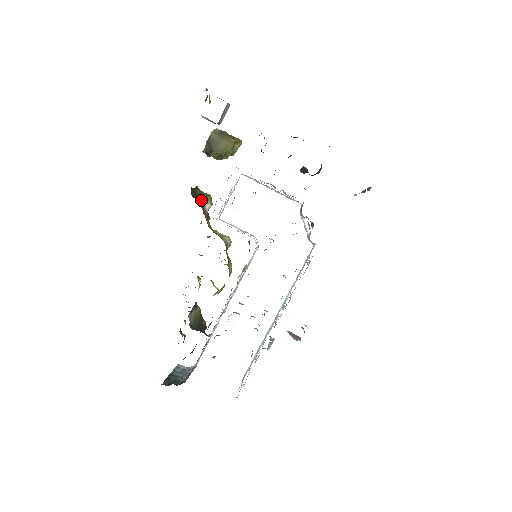
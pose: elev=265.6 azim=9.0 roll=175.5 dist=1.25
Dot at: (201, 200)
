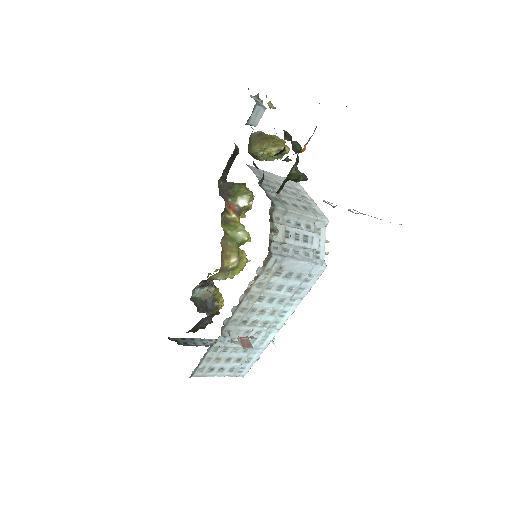
Dot at: (234, 194)
